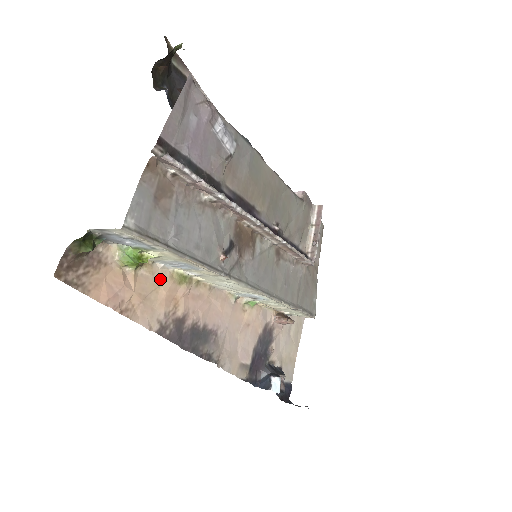
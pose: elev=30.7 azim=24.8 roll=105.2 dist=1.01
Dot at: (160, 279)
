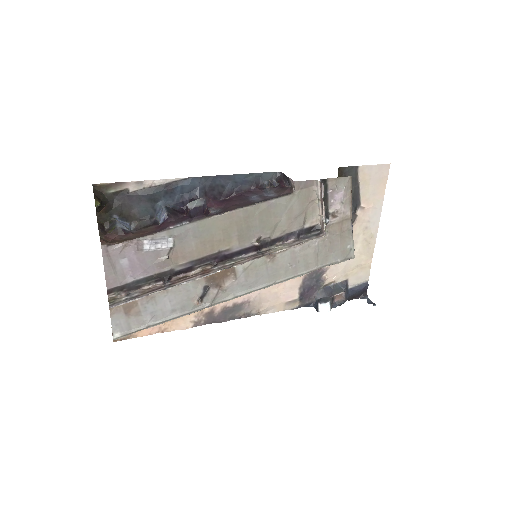
Dot at: occluded
